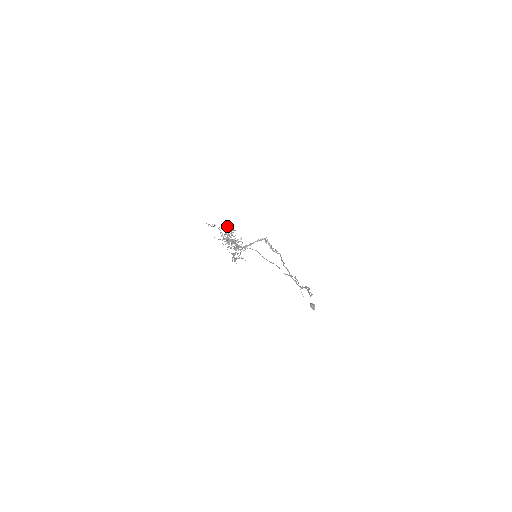
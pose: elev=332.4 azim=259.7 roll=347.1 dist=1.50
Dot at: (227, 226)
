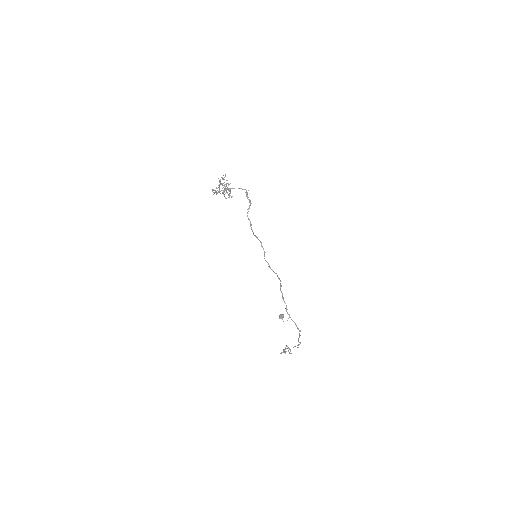
Dot at: occluded
